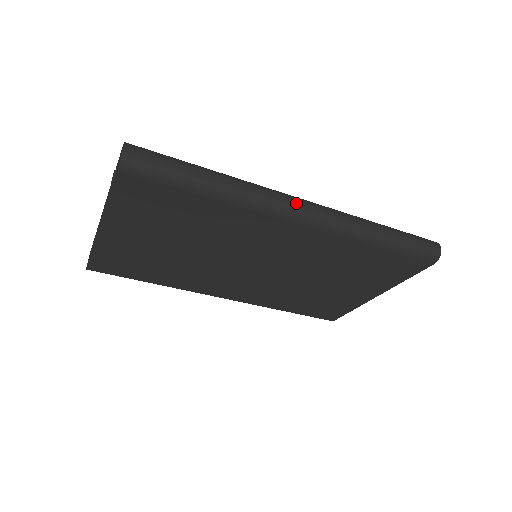
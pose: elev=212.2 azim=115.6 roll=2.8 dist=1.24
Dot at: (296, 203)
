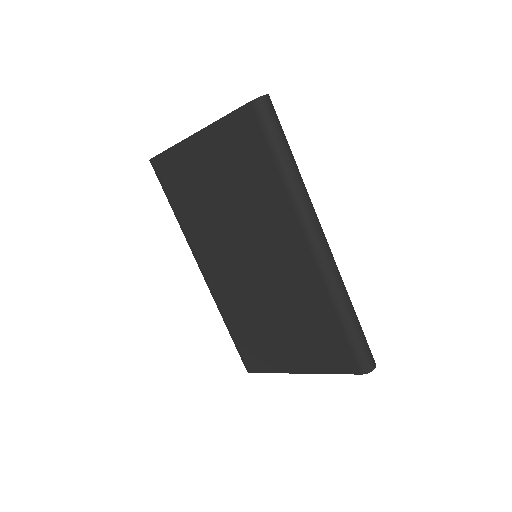
Dot at: (321, 232)
